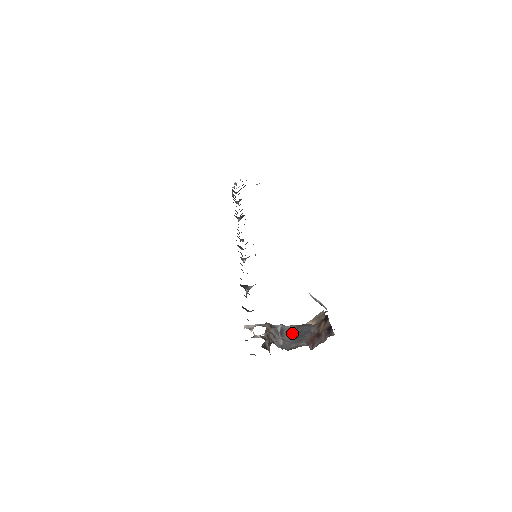
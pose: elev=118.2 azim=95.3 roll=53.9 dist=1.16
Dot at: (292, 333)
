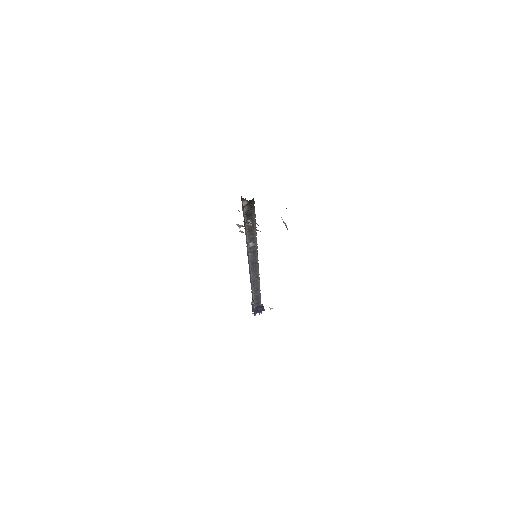
Dot at: occluded
